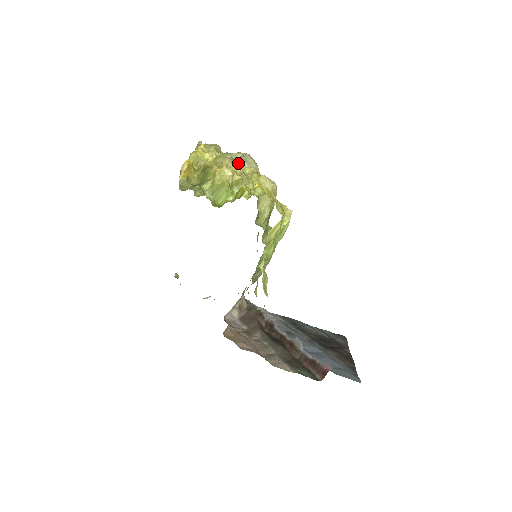
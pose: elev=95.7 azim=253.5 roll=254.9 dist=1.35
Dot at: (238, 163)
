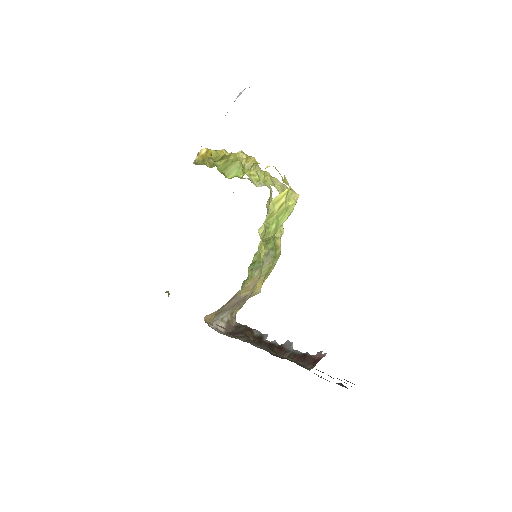
Dot at: occluded
